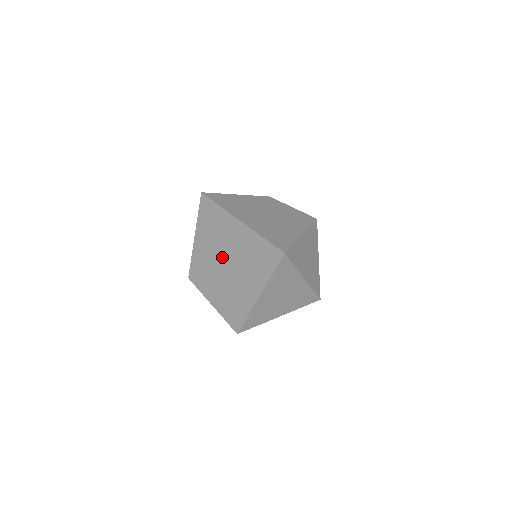
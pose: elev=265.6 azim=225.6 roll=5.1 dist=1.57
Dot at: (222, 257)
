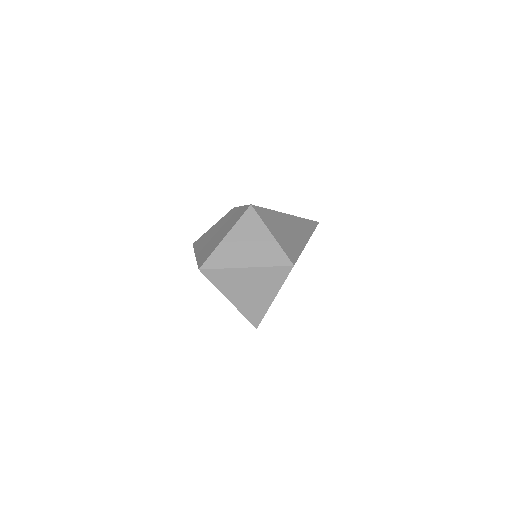
Dot at: occluded
